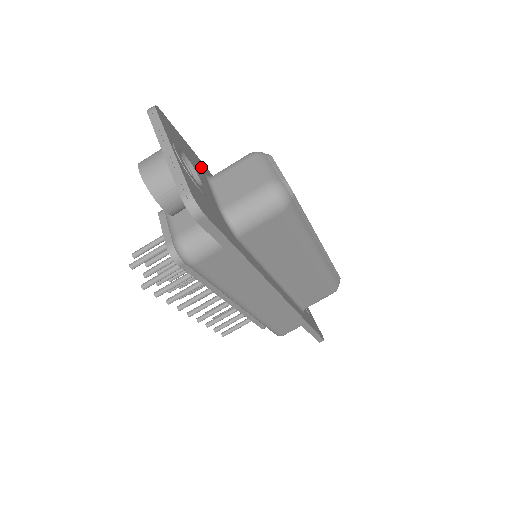
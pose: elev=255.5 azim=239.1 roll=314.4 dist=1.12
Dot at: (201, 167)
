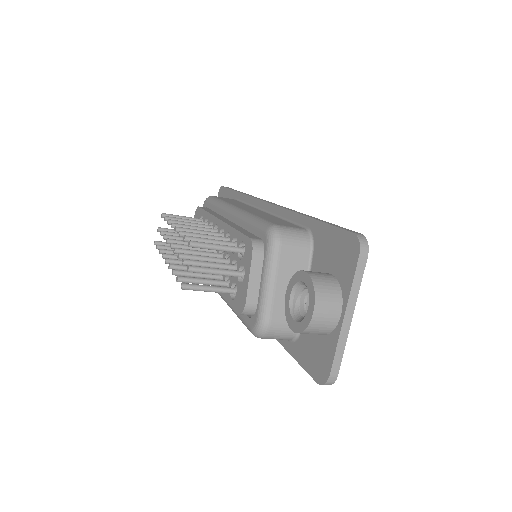
Dot at: occluded
